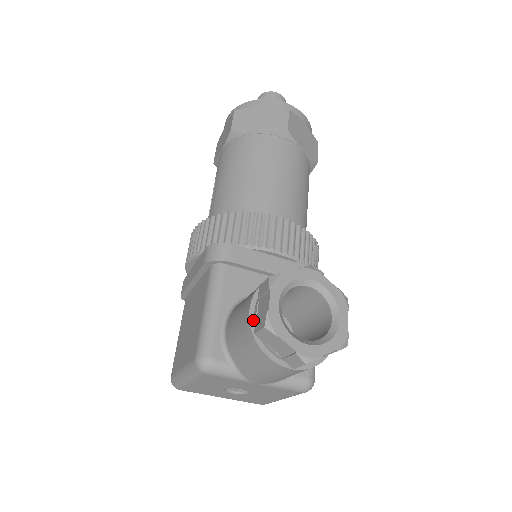
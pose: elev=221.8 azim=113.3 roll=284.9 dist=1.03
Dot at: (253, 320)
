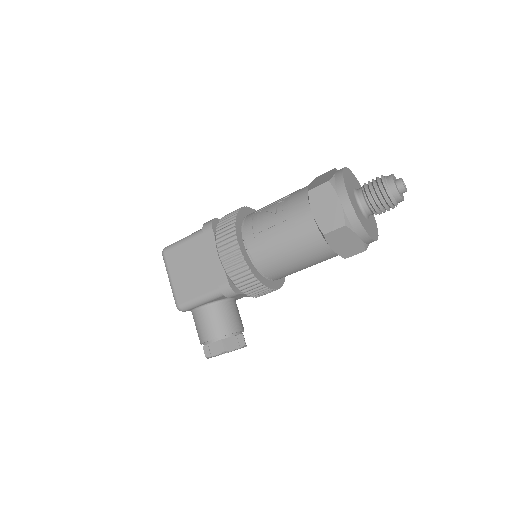
Dot at: (207, 342)
